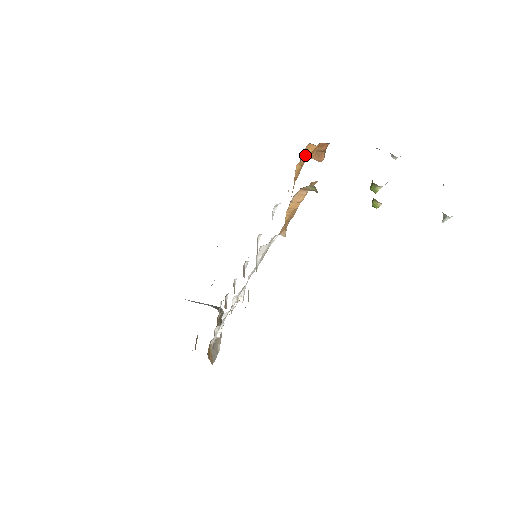
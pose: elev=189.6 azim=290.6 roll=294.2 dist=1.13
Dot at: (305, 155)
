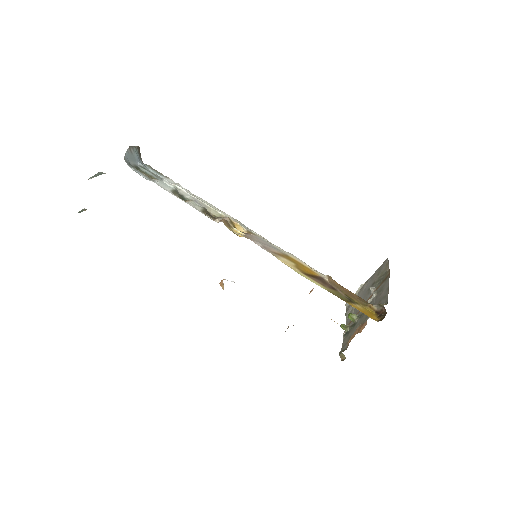
Dot at: occluded
